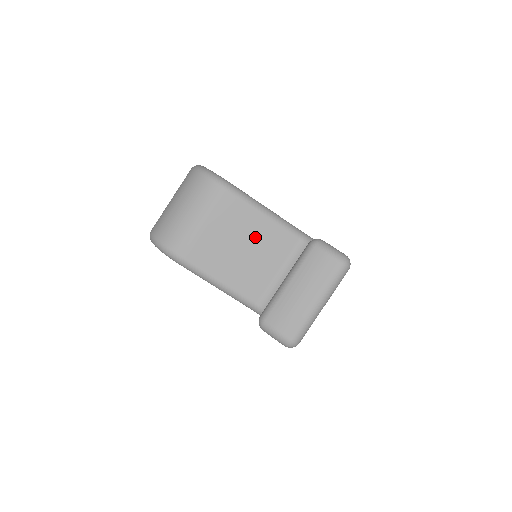
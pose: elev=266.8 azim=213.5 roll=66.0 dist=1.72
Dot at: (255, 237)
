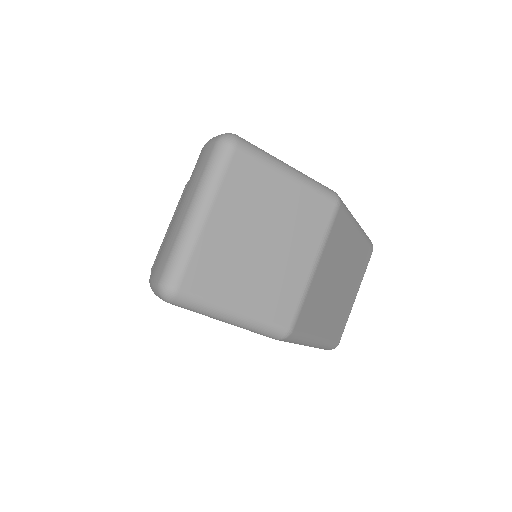
Dot at: occluded
